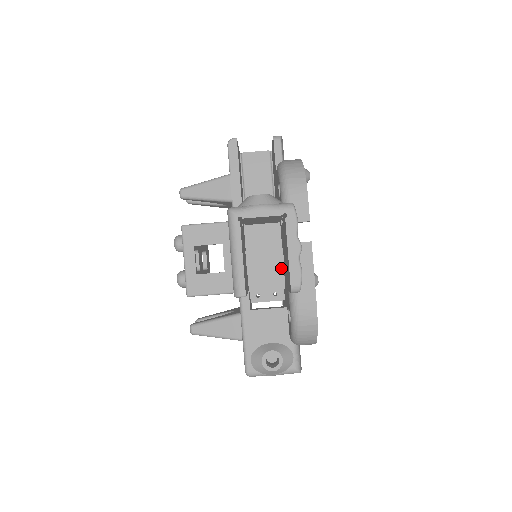
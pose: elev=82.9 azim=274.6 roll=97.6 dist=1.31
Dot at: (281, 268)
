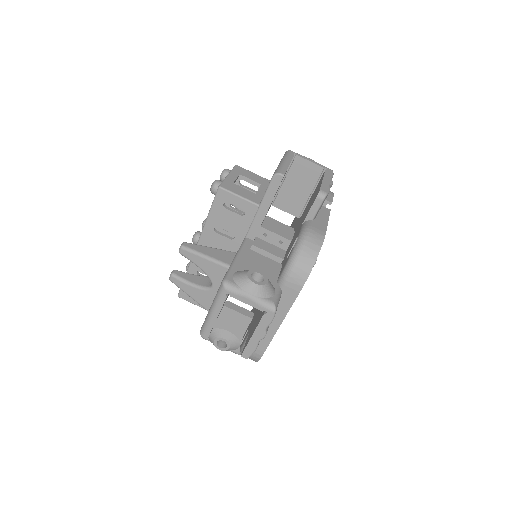
Dot at: (289, 238)
